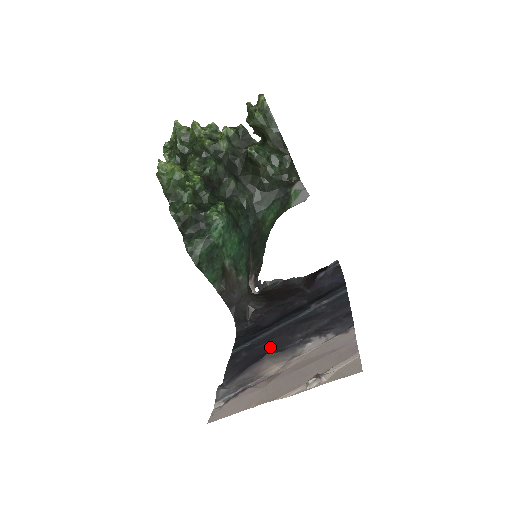
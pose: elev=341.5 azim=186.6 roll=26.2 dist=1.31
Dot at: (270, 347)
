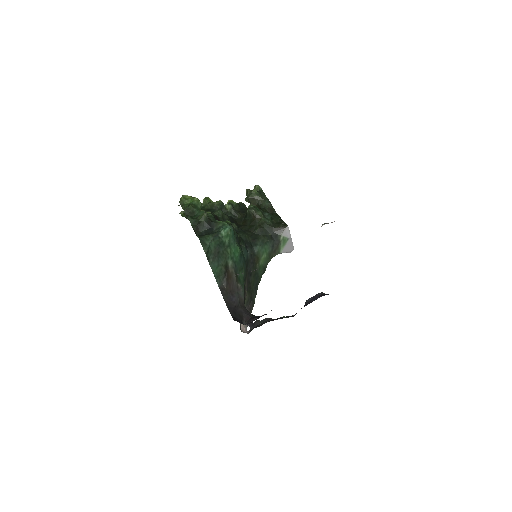
Dot at: occluded
